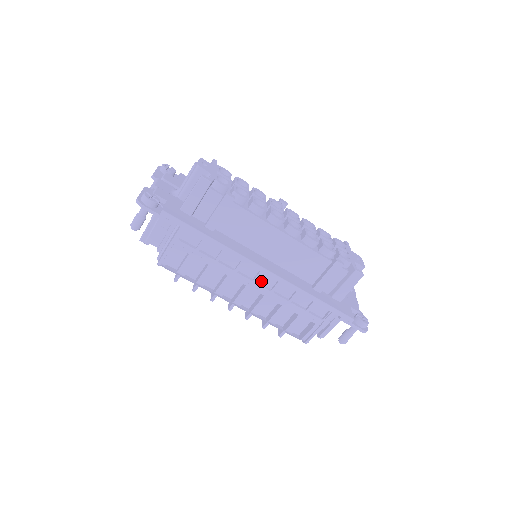
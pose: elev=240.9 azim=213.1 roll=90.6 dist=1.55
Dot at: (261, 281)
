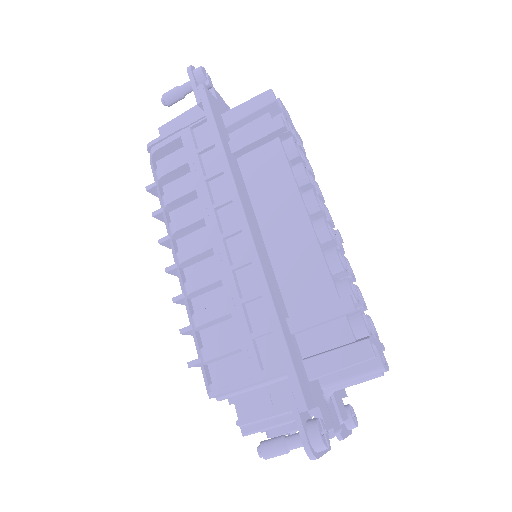
Dot at: (231, 245)
